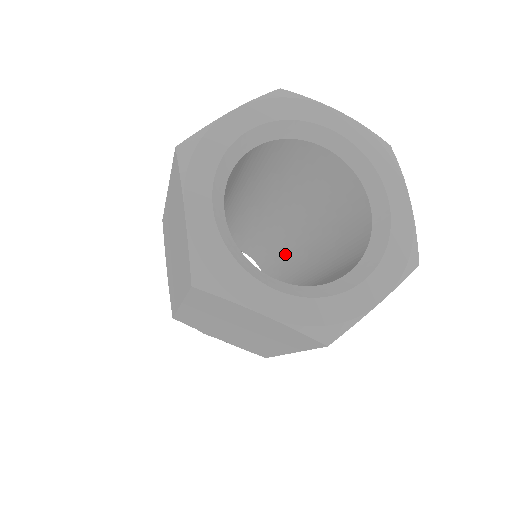
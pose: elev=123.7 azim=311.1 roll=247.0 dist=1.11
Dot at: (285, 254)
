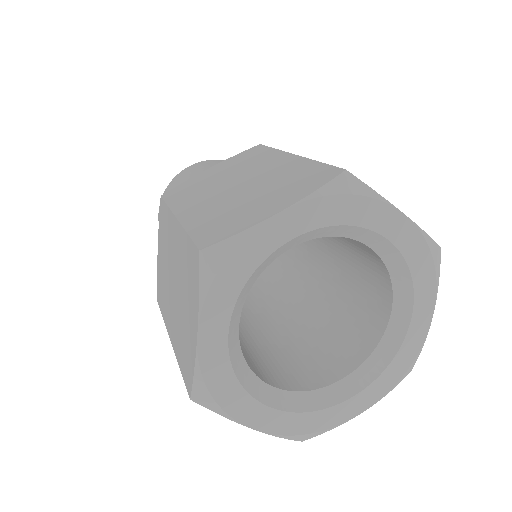
Dot at: occluded
